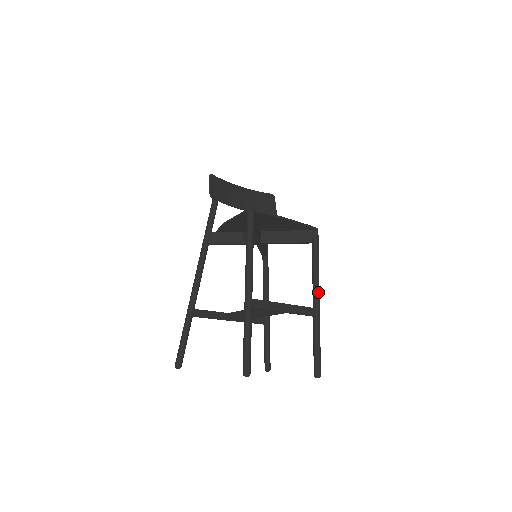
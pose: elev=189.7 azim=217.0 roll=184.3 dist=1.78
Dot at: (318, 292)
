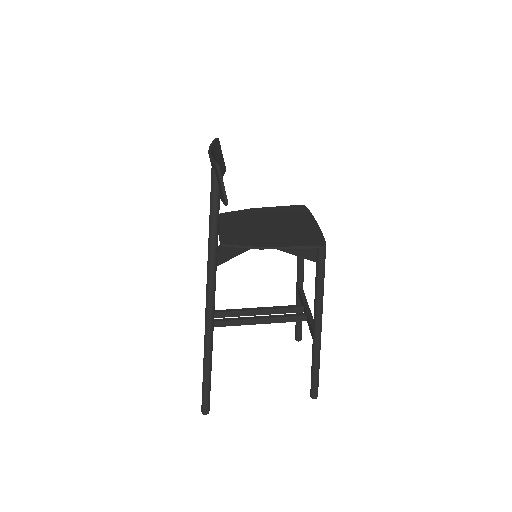
Dot at: occluded
